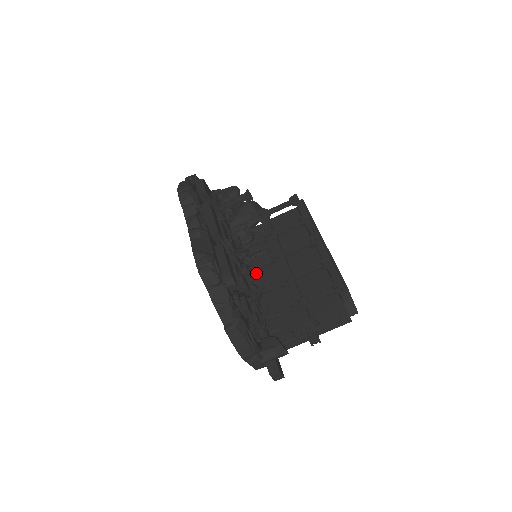
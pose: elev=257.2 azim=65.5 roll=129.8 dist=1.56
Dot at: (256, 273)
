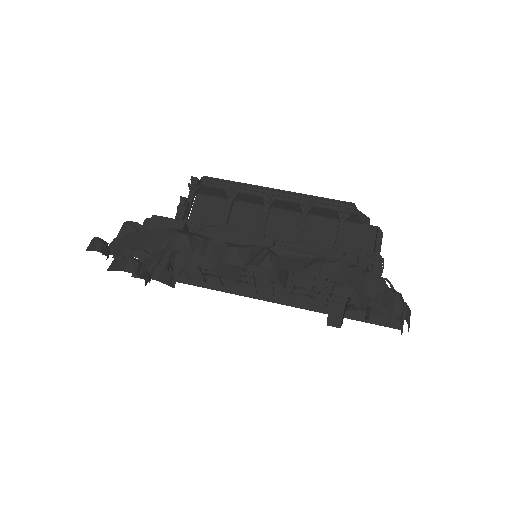
Dot at: occluded
